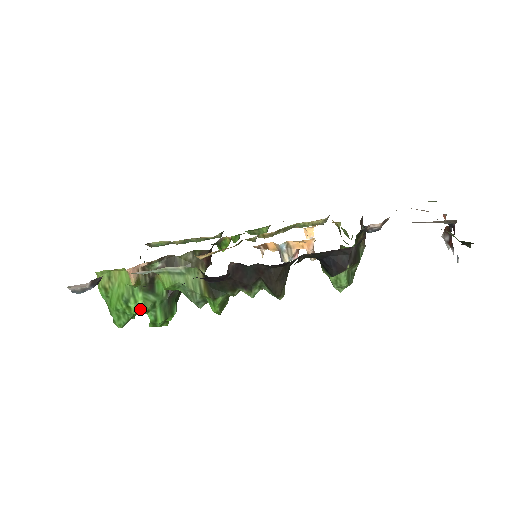
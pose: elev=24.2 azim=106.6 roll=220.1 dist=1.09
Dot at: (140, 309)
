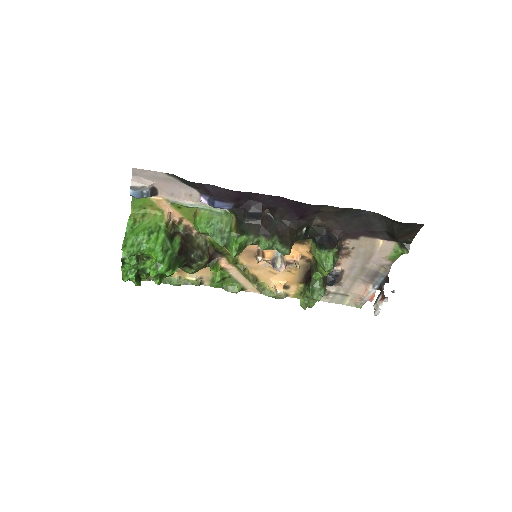
Dot at: (158, 243)
